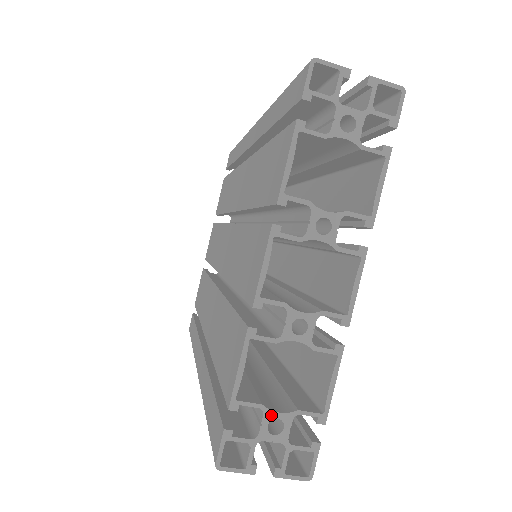
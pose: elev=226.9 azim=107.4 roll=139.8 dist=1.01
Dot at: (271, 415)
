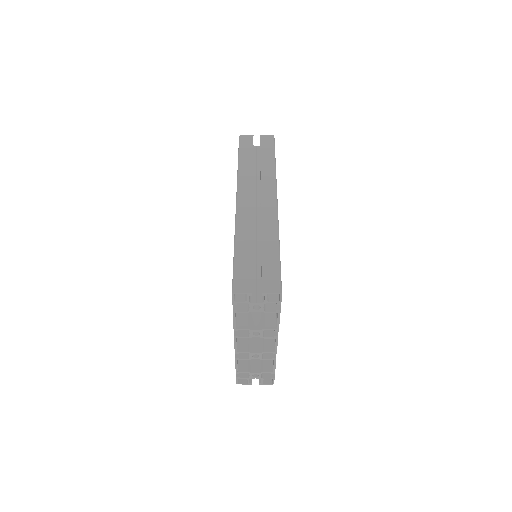
Dot at: (252, 374)
